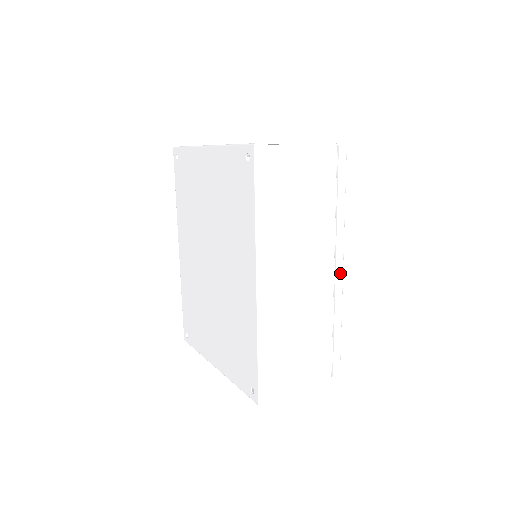
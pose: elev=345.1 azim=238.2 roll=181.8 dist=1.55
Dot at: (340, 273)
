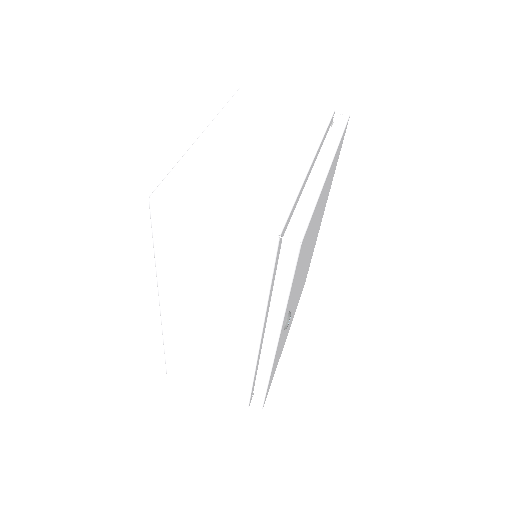
Dot at: (271, 349)
